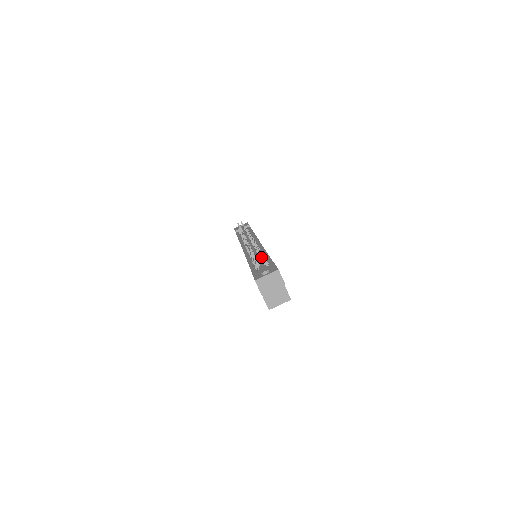
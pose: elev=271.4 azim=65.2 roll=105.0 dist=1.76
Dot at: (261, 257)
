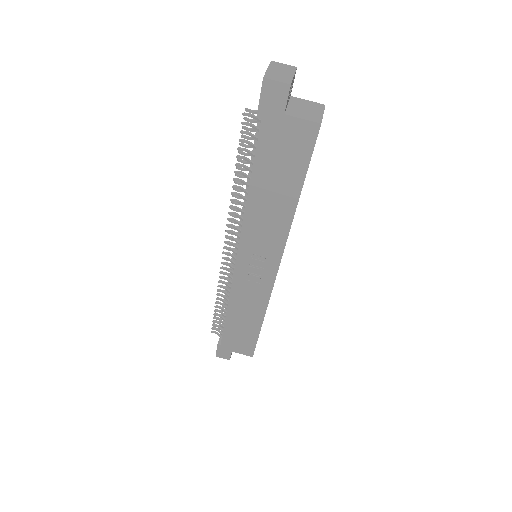
Dot at: (245, 109)
